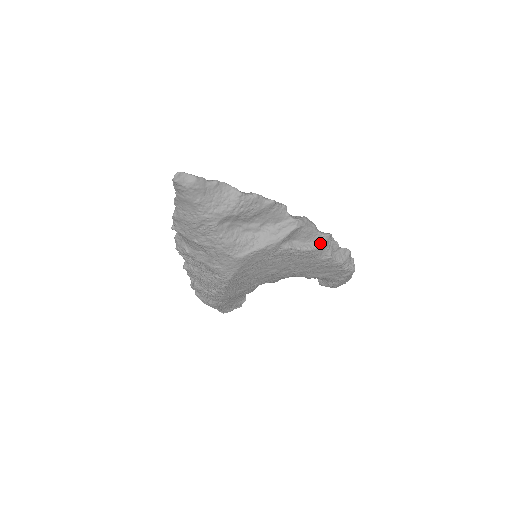
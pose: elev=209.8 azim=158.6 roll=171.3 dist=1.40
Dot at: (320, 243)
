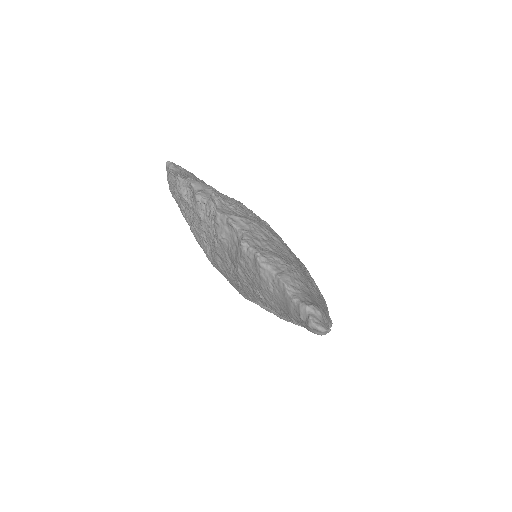
Dot at: occluded
